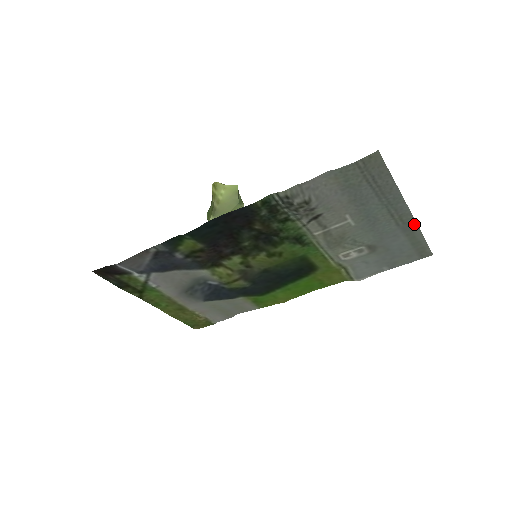
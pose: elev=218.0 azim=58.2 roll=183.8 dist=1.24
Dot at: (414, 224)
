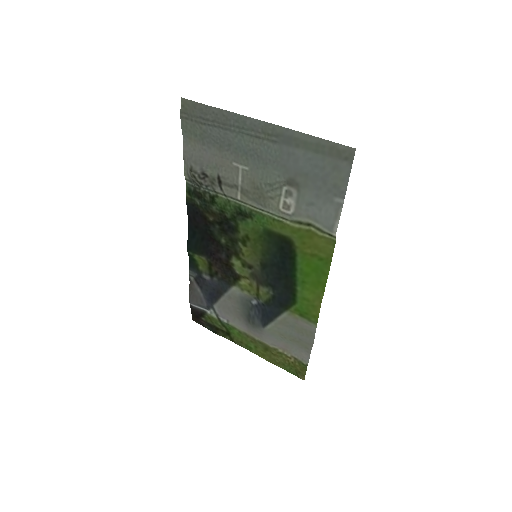
Dot at: (285, 130)
